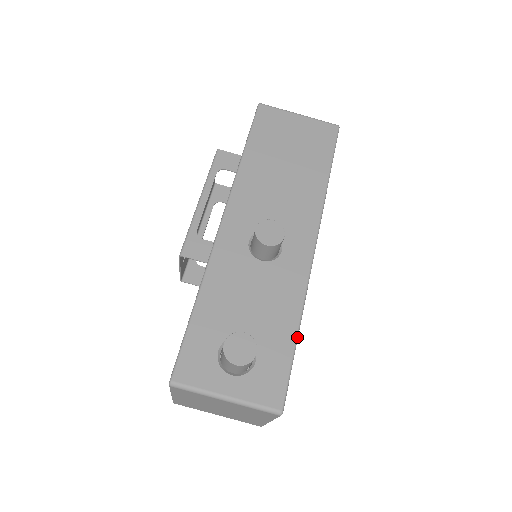
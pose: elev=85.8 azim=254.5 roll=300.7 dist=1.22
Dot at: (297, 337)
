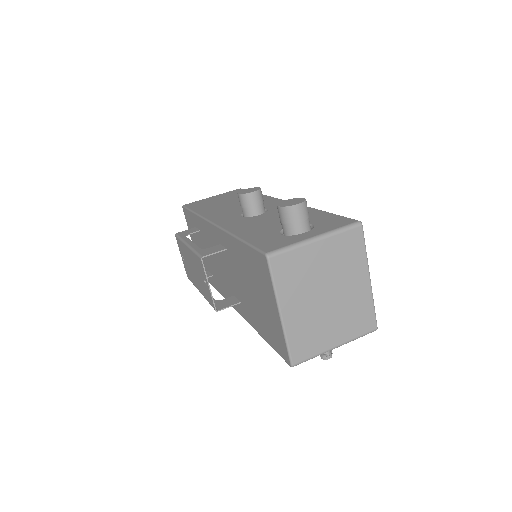
Dot at: (324, 211)
